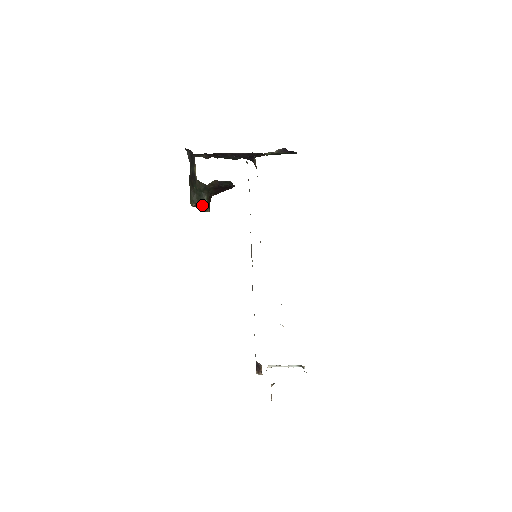
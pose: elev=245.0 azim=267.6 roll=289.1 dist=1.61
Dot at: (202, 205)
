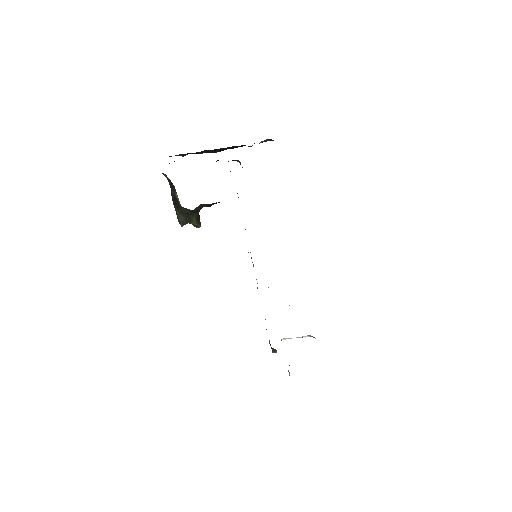
Dot at: (192, 224)
